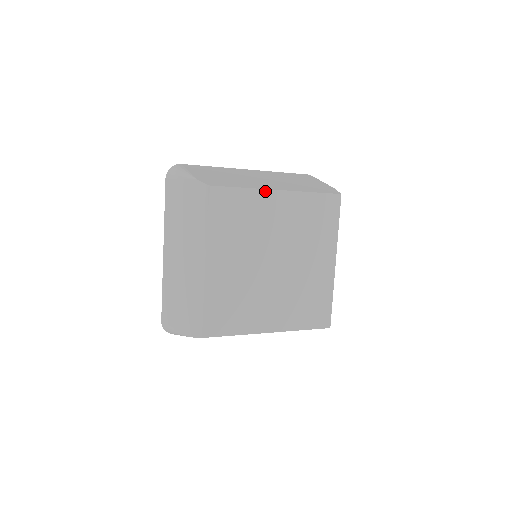
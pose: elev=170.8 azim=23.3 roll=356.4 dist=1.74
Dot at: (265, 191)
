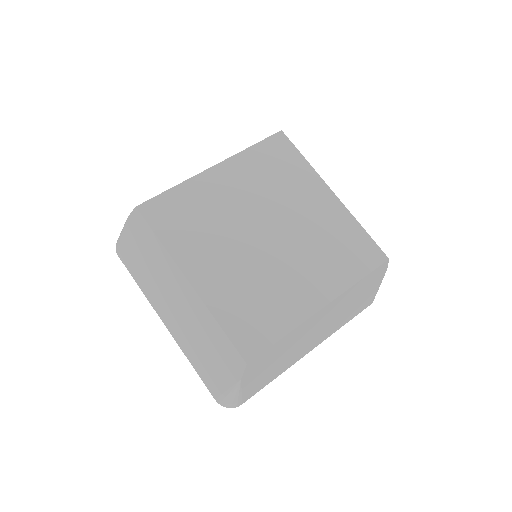
Dot at: (199, 176)
